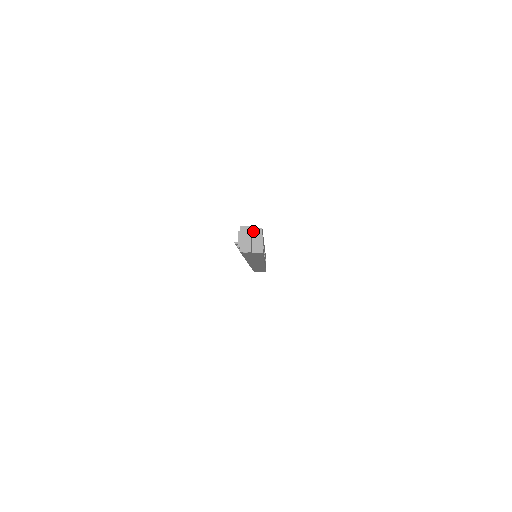
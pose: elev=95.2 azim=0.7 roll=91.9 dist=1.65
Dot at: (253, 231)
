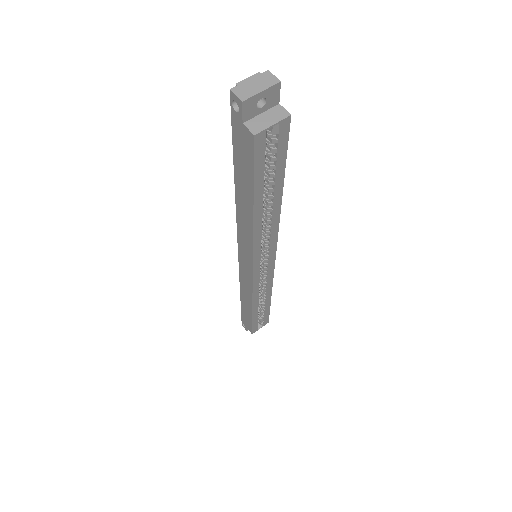
Dot at: (277, 107)
